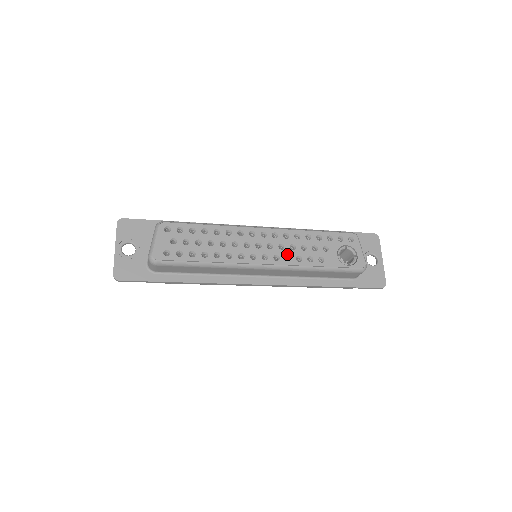
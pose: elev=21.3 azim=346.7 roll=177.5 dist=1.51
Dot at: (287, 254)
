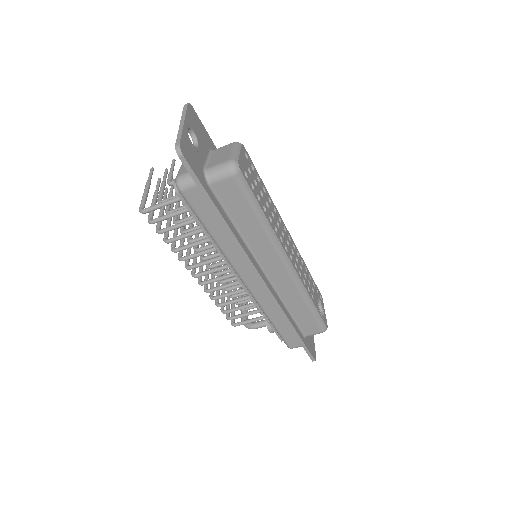
Dot at: (300, 270)
